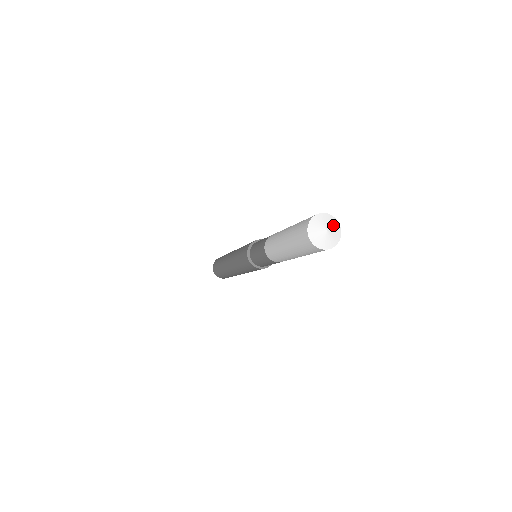
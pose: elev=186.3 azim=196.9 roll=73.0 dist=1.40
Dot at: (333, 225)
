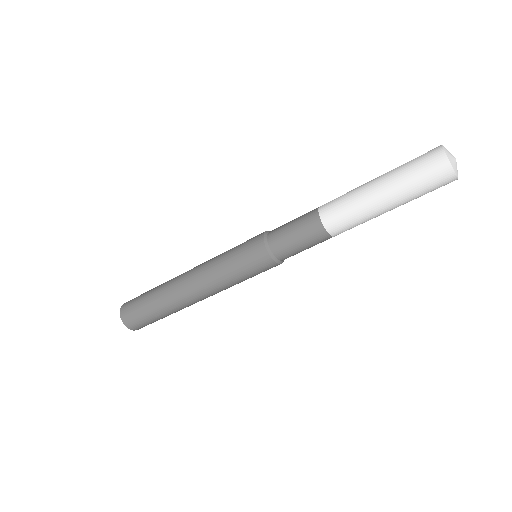
Dot at: occluded
